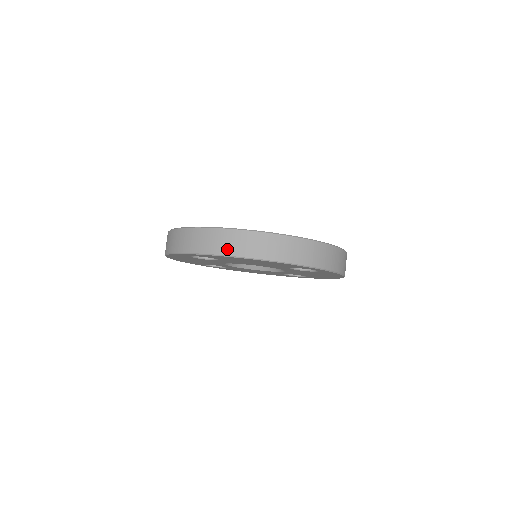
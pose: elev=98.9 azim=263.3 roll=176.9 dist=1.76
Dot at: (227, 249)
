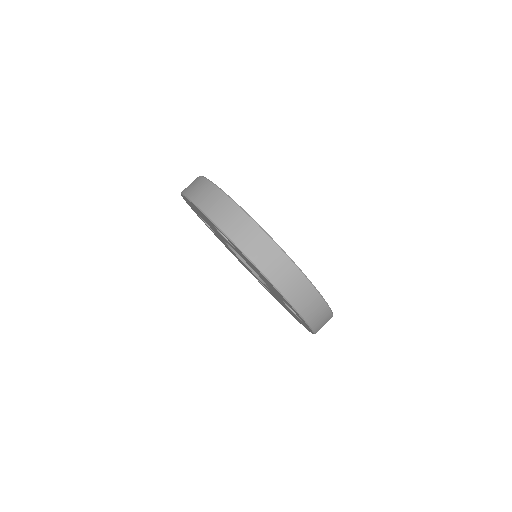
Dot at: (262, 262)
